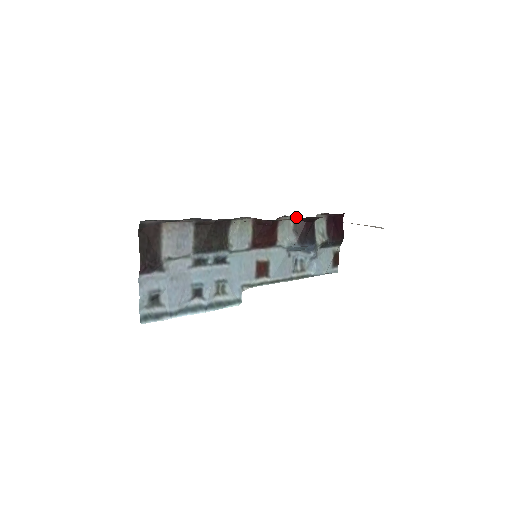
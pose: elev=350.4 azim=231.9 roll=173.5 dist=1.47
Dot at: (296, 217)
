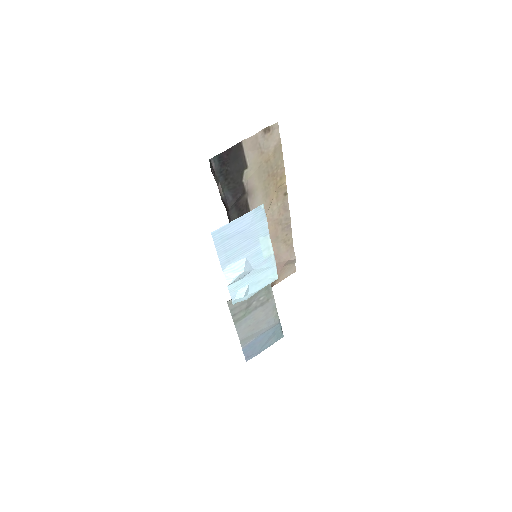
Dot at: occluded
